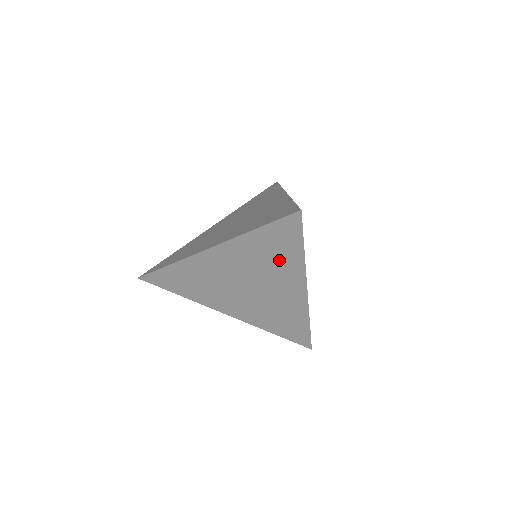
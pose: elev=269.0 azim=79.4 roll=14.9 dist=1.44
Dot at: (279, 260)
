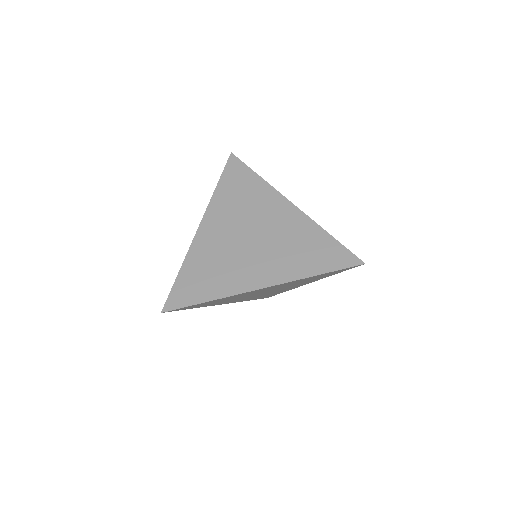
Dot at: (250, 194)
